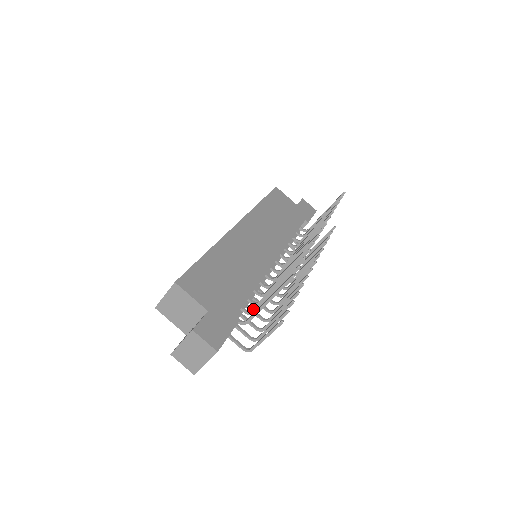
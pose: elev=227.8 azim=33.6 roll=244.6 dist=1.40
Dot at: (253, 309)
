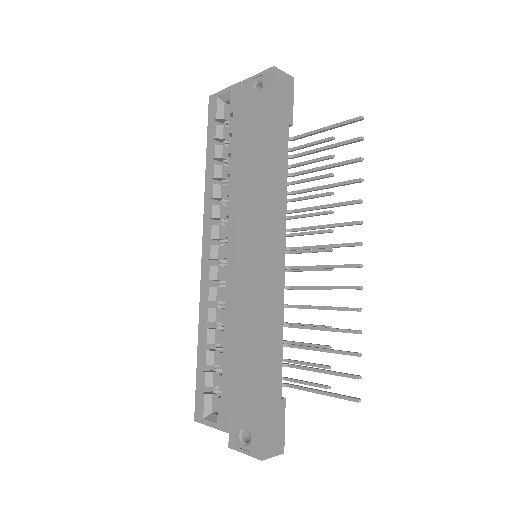
Dot at: occluded
